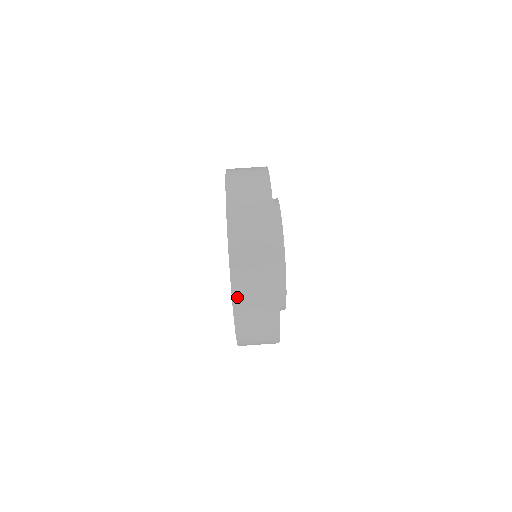
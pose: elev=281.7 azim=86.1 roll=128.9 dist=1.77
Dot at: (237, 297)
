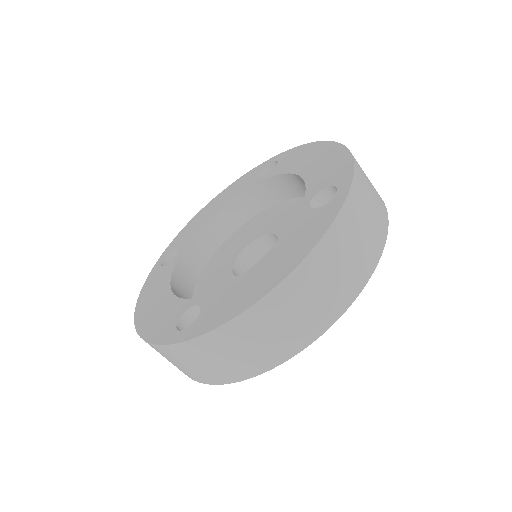
Dot at: (190, 346)
